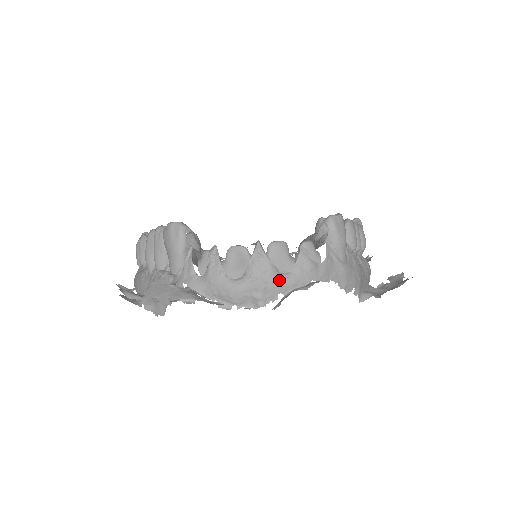
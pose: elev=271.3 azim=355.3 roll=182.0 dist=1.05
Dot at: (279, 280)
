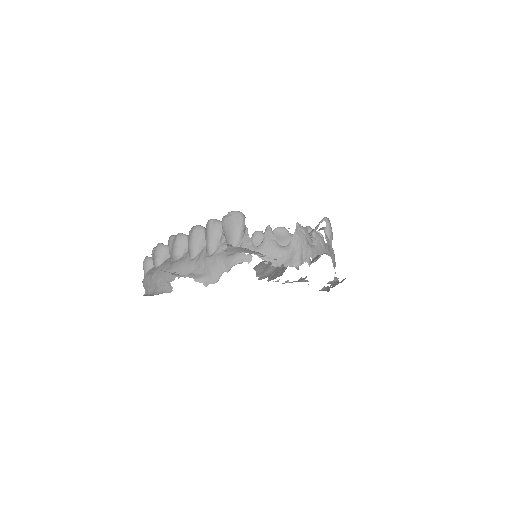
Dot at: (310, 248)
